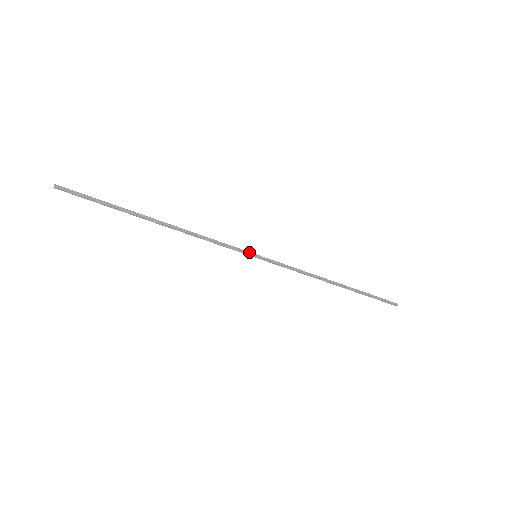
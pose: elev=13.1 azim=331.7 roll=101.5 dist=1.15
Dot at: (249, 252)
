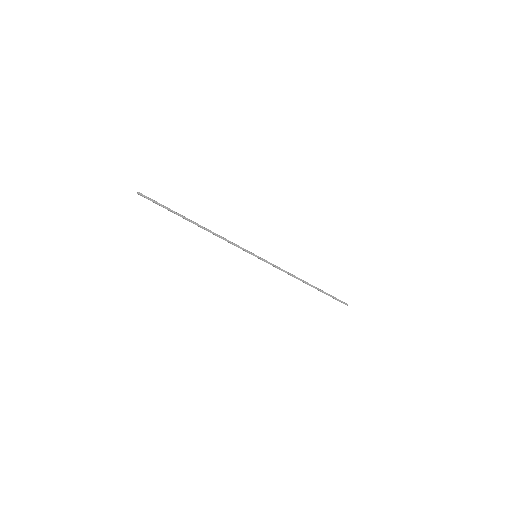
Dot at: (252, 253)
